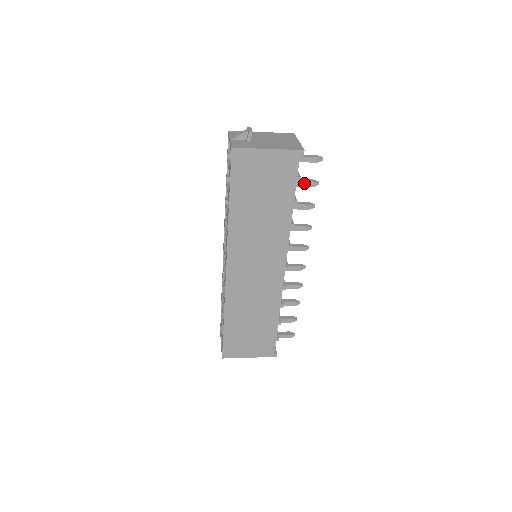
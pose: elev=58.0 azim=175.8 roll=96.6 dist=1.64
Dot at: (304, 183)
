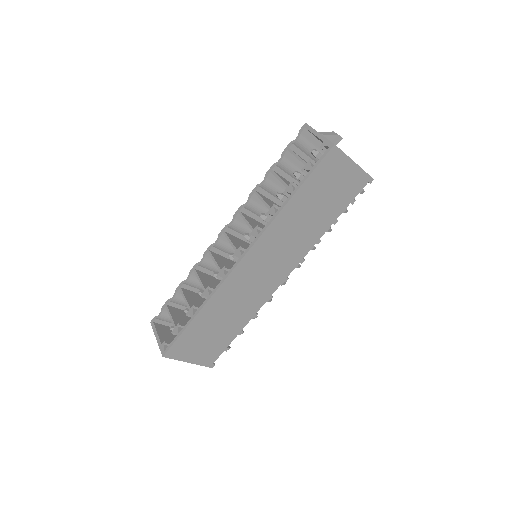
Dot at: occluded
